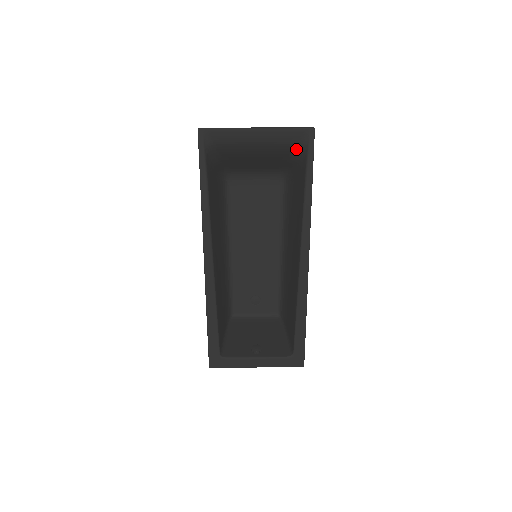
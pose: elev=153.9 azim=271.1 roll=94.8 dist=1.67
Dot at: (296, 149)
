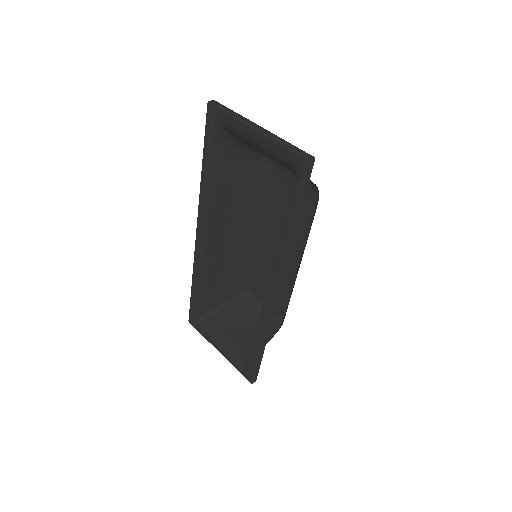
Dot at: (295, 172)
